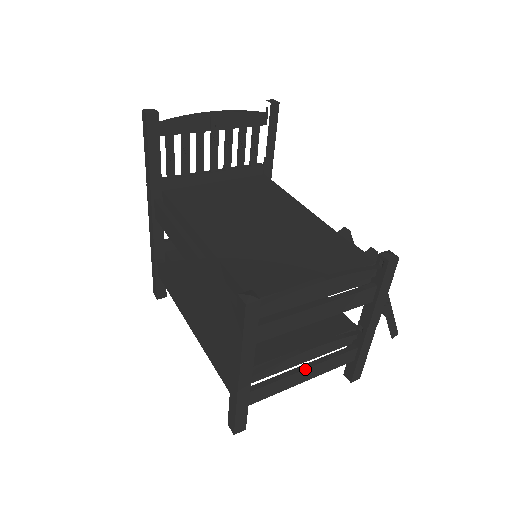
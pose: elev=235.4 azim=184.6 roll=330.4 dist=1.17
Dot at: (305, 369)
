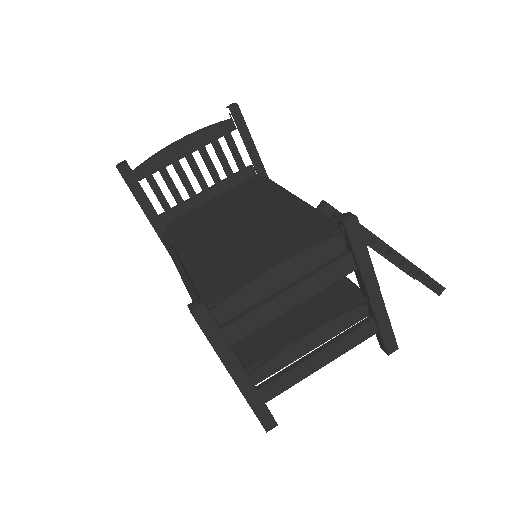
Dot at: (315, 354)
